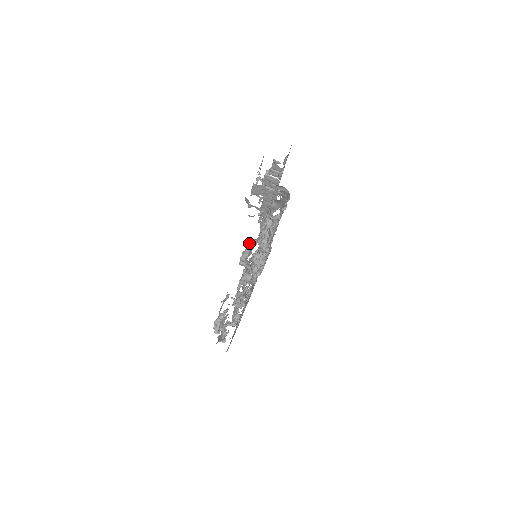
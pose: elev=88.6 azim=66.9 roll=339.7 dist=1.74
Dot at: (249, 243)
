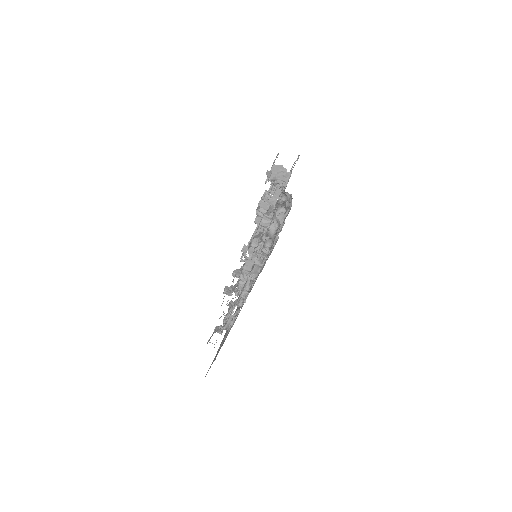
Dot at: (270, 208)
